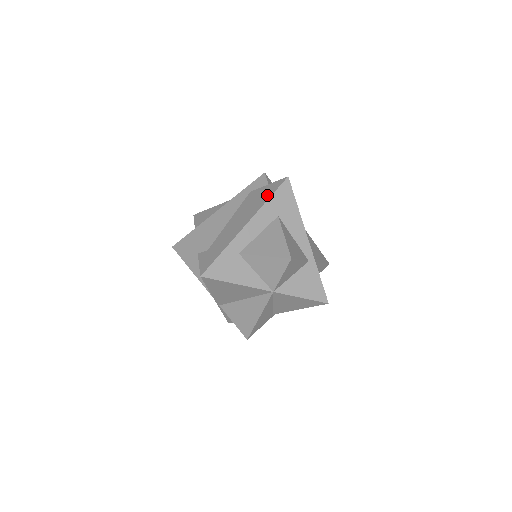
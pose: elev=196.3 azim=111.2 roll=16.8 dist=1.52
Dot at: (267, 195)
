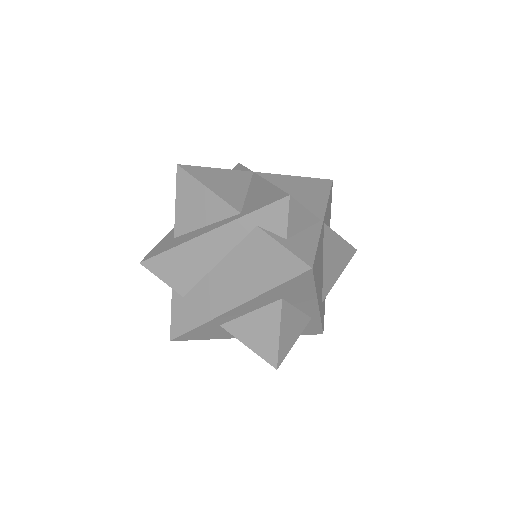
Dot at: (273, 277)
